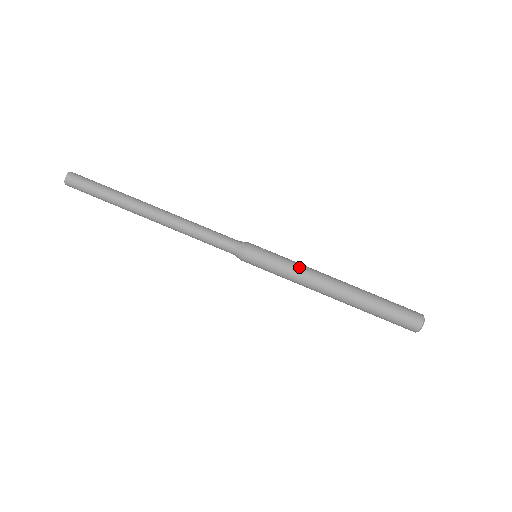
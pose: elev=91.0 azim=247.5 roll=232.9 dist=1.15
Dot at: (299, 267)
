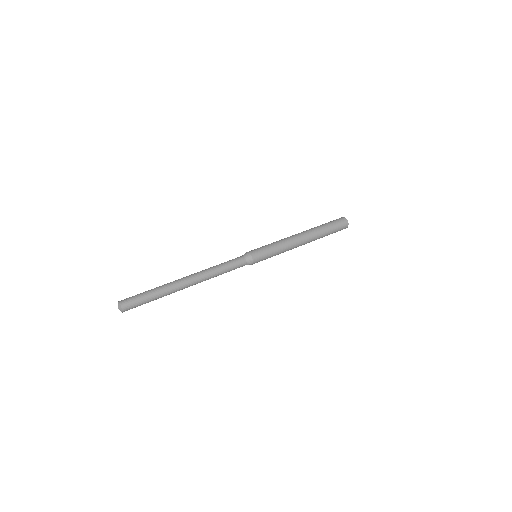
Dot at: (279, 241)
